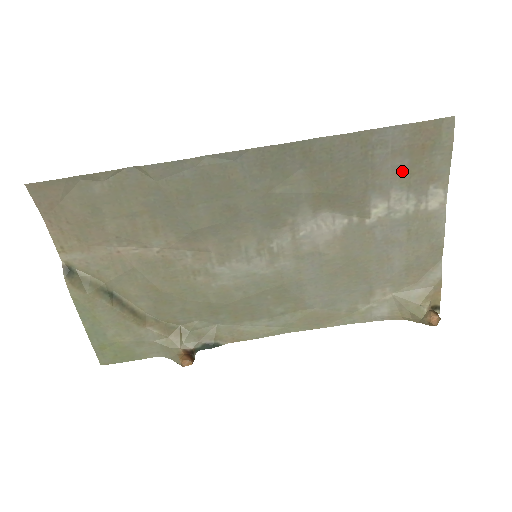
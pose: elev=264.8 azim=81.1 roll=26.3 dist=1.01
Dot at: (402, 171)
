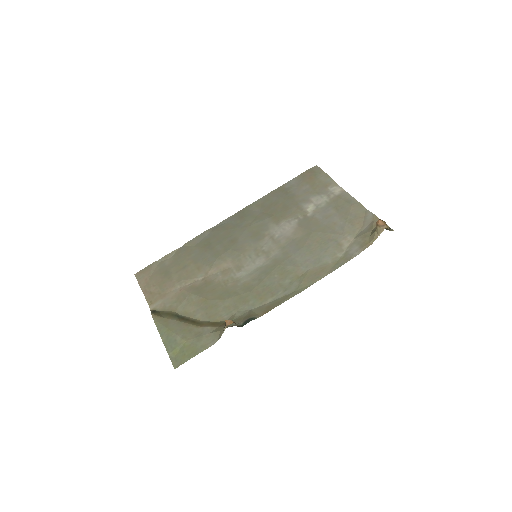
Dot at: (309, 190)
